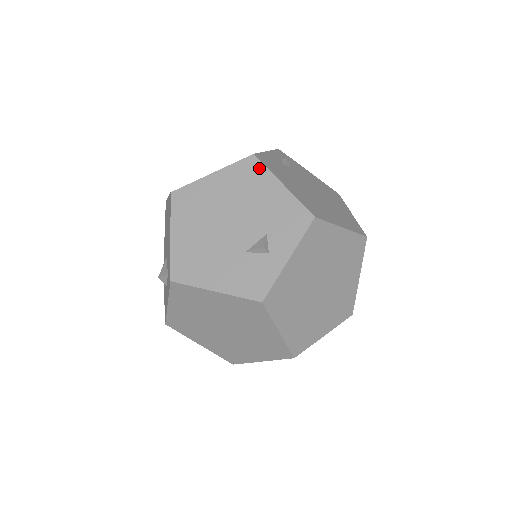
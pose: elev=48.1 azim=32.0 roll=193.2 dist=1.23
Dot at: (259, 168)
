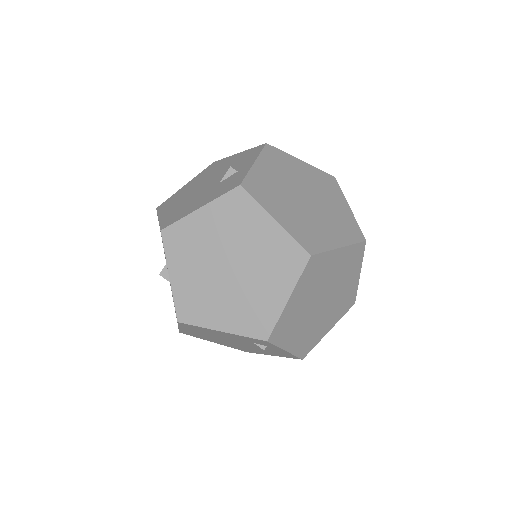
Dot at: (219, 162)
